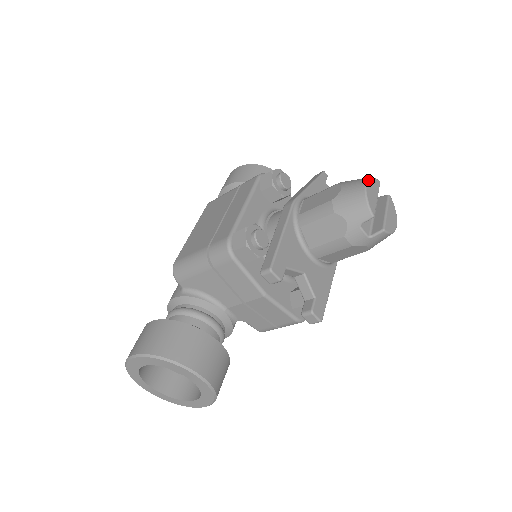
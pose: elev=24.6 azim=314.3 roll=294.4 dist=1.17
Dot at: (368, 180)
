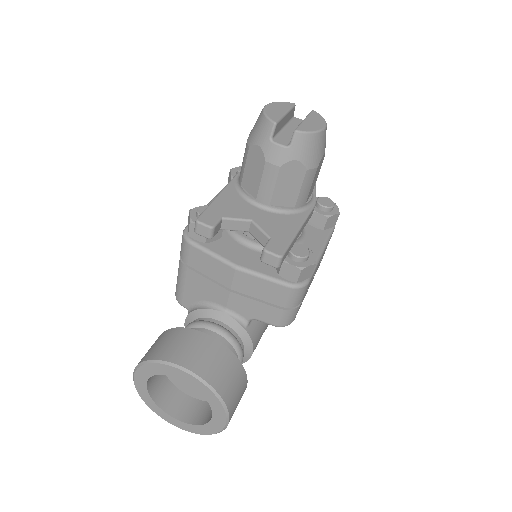
Dot at: (270, 103)
